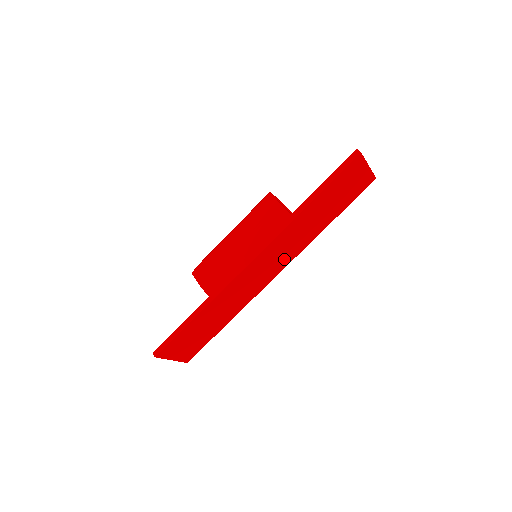
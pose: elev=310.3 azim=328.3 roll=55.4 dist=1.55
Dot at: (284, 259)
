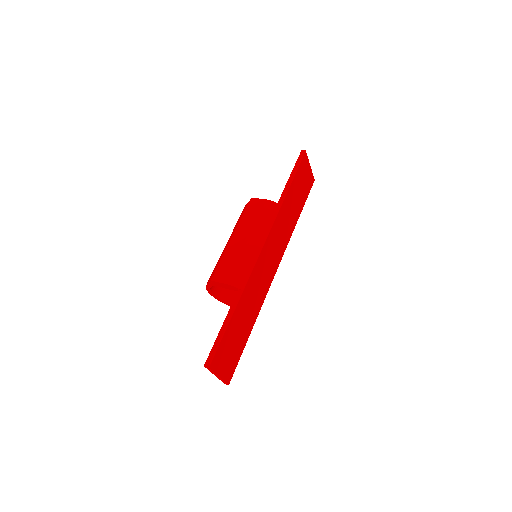
Dot at: (279, 252)
